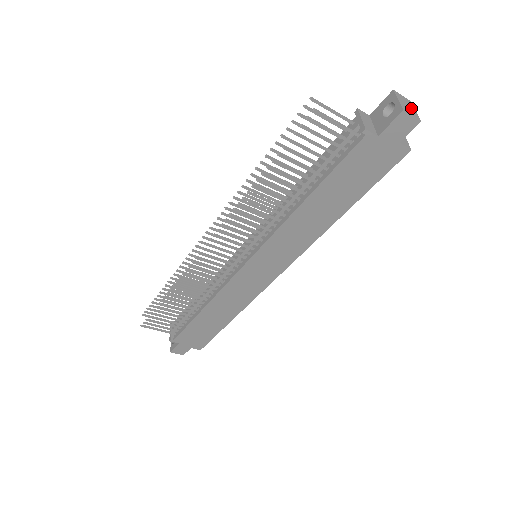
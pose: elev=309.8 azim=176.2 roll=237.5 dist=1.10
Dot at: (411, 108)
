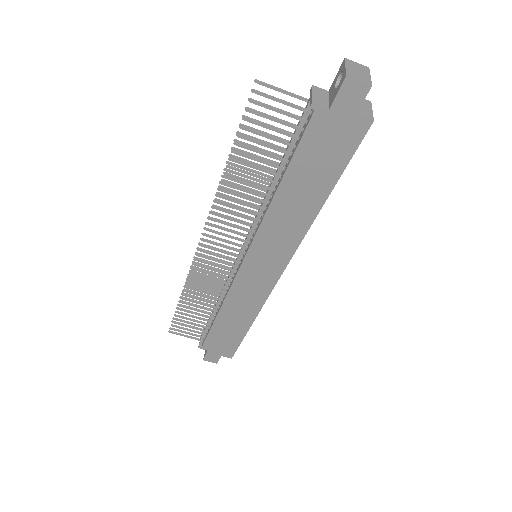
Dot at: (364, 74)
